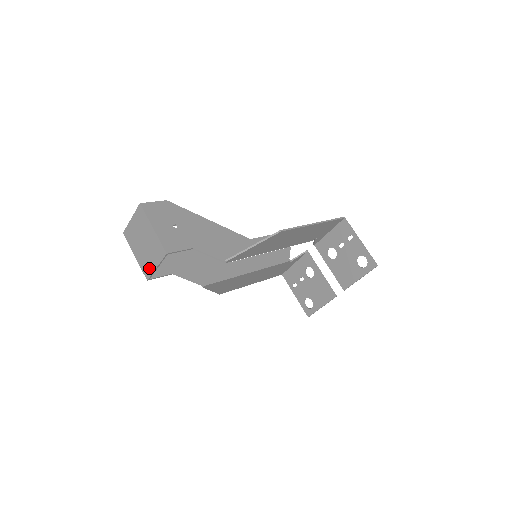
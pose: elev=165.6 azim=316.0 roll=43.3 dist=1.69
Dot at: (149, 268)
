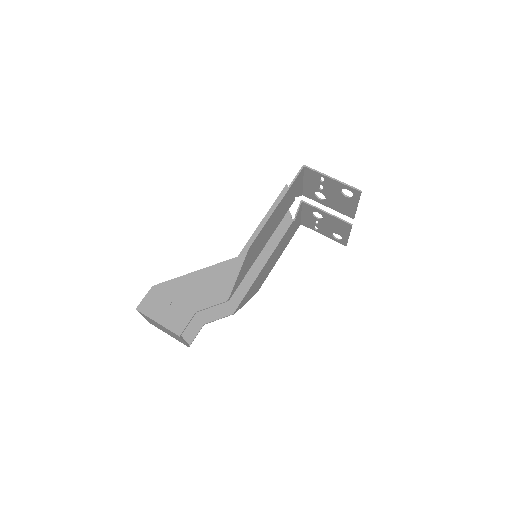
Dot at: (182, 342)
